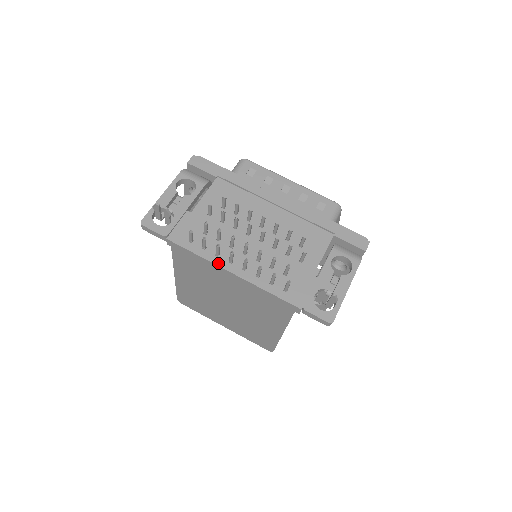
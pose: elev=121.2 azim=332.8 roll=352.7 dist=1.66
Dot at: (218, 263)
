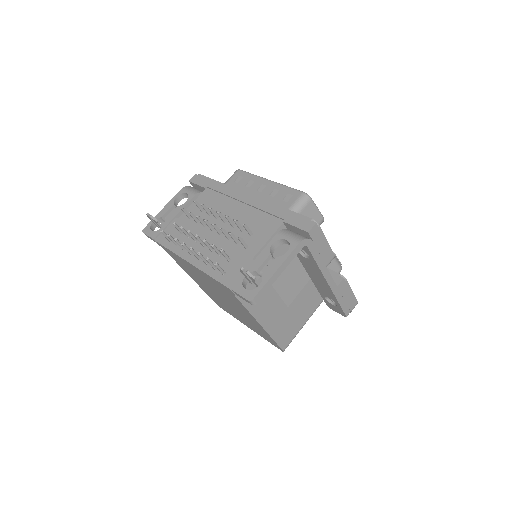
Dot at: (182, 255)
